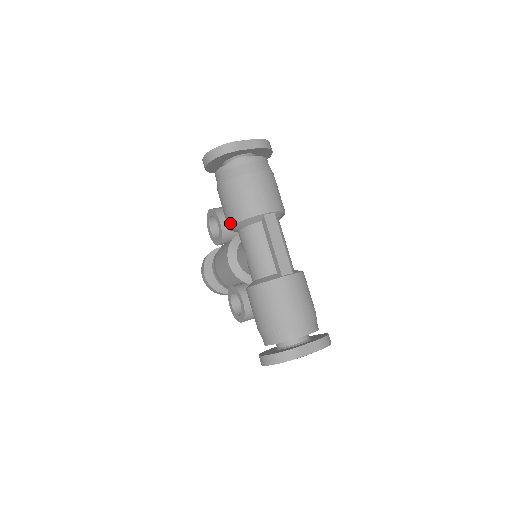
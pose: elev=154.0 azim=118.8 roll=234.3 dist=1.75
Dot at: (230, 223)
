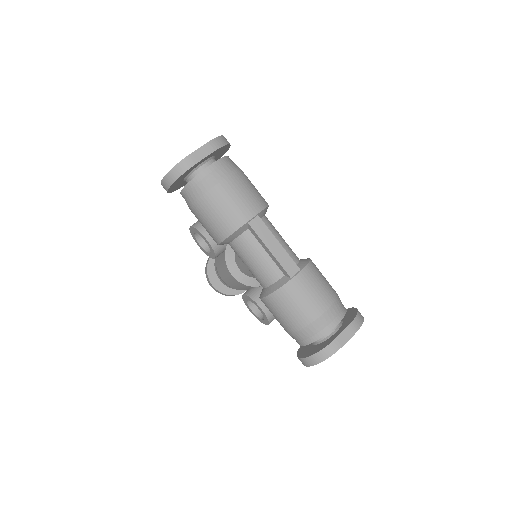
Dot at: (217, 241)
